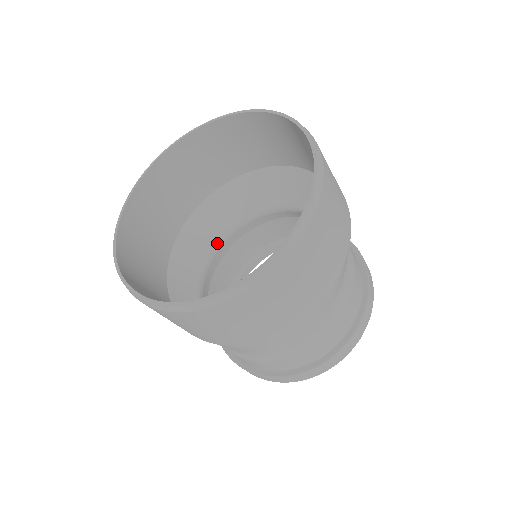
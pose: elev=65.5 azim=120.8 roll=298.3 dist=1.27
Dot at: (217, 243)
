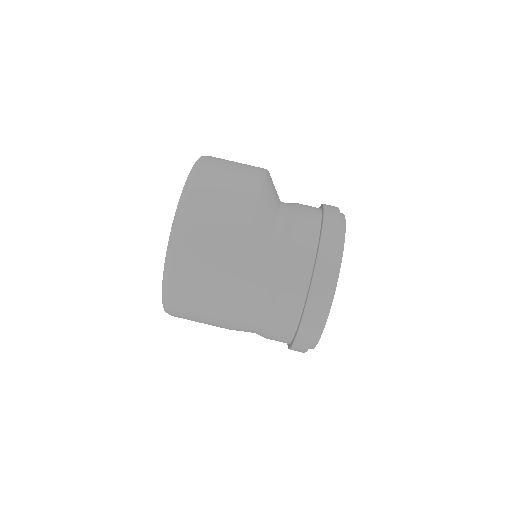
Dot at: occluded
